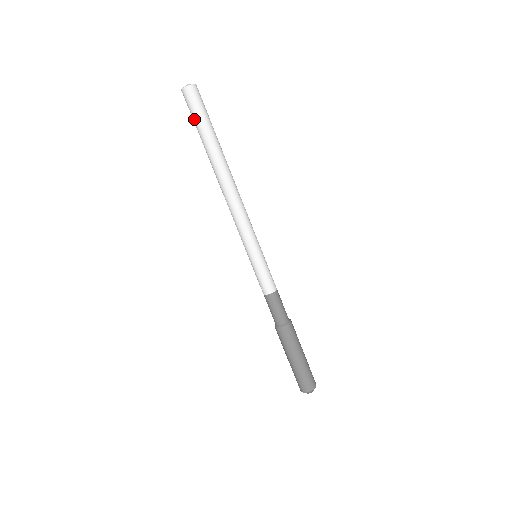
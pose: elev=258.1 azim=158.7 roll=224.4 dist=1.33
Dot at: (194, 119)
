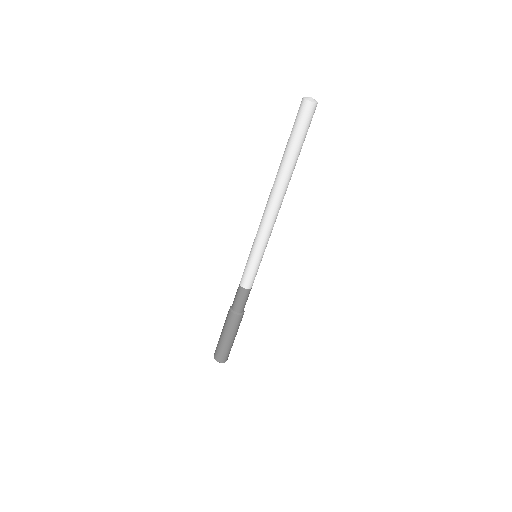
Dot at: (296, 130)
